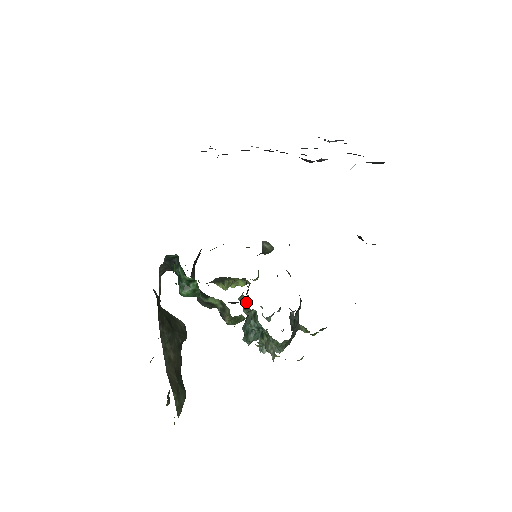
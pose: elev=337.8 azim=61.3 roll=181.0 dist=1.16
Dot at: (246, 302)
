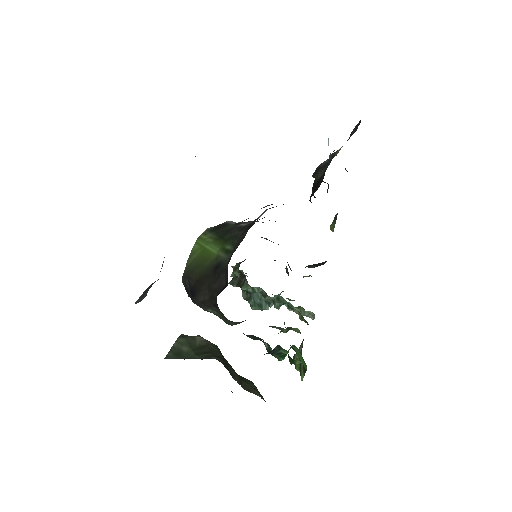
Dot at: (254, 289)
